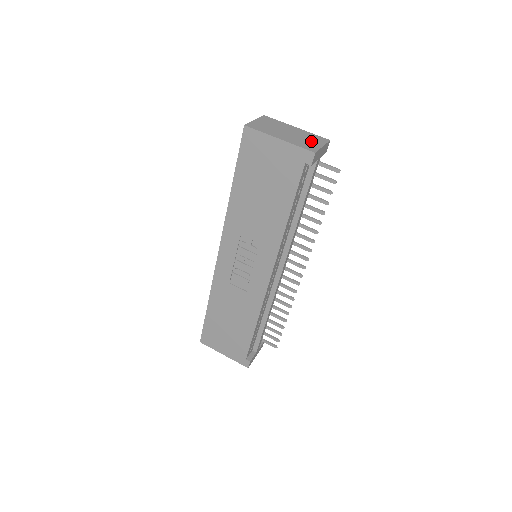
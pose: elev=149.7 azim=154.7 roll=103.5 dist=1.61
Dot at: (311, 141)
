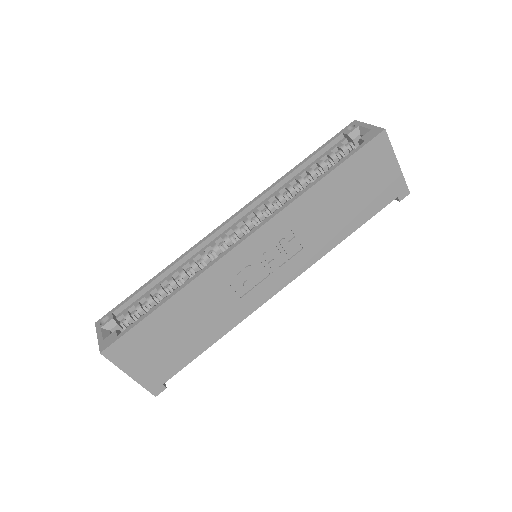
Dot at: occluded
